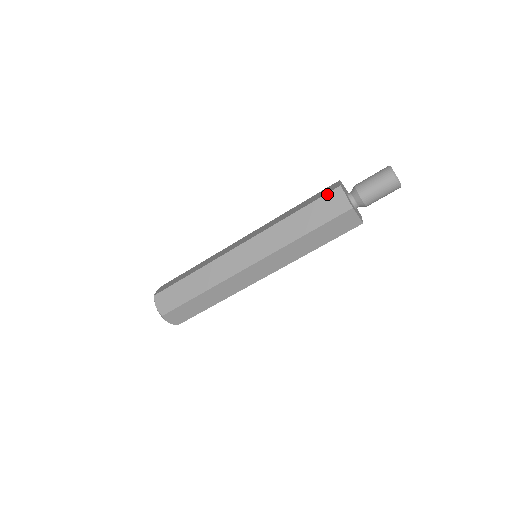
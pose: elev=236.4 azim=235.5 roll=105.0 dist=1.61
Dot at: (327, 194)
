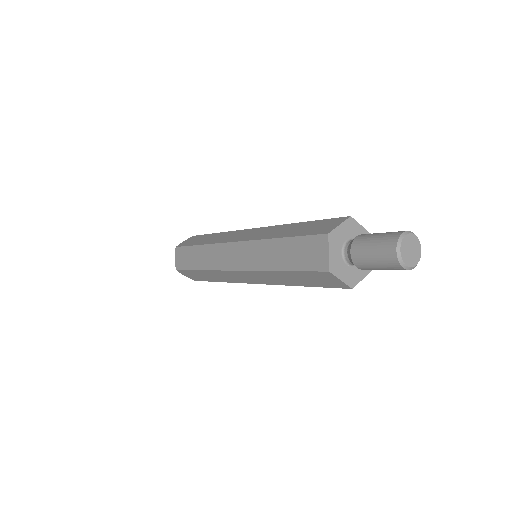
Dot at: (314, 272)
